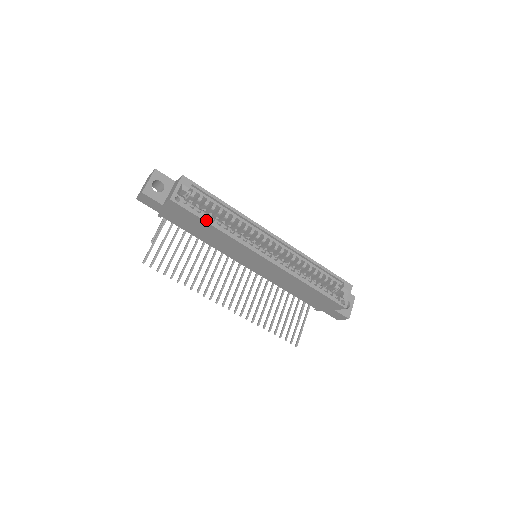
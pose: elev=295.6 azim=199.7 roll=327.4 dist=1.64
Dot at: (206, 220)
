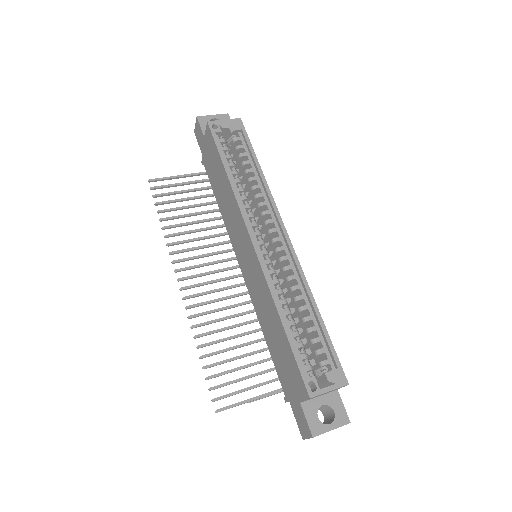
Dot at: (224, 160)
